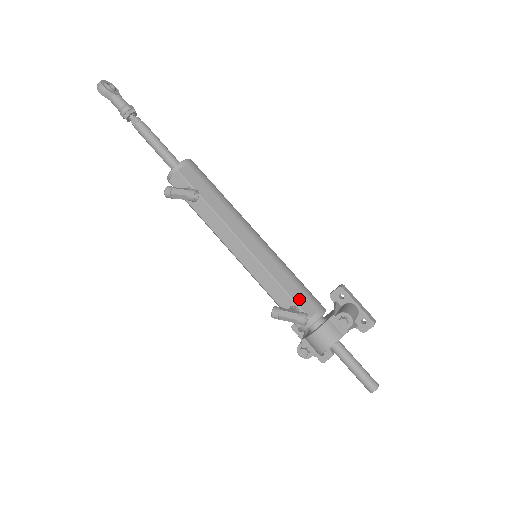
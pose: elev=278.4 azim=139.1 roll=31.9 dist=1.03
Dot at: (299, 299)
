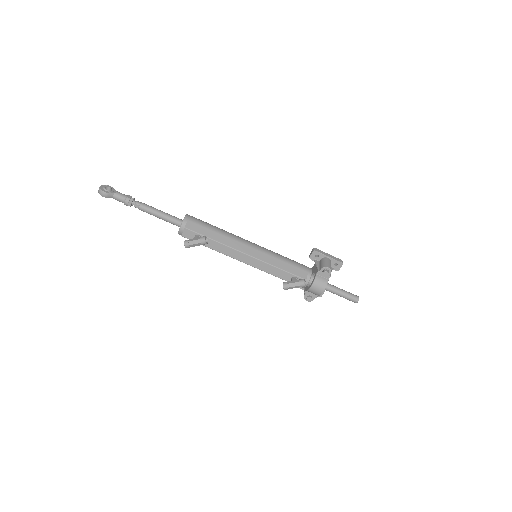
Dot at: (295, 271)
